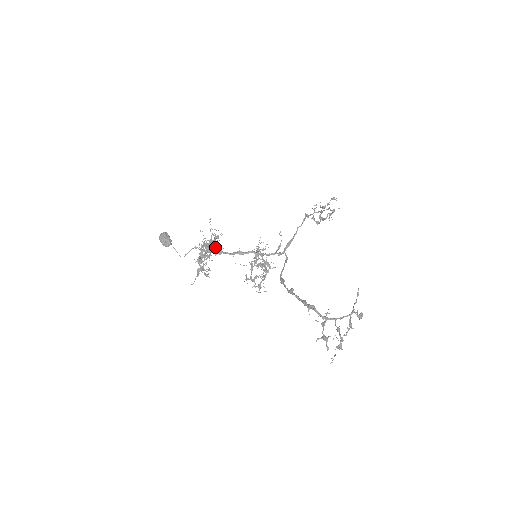
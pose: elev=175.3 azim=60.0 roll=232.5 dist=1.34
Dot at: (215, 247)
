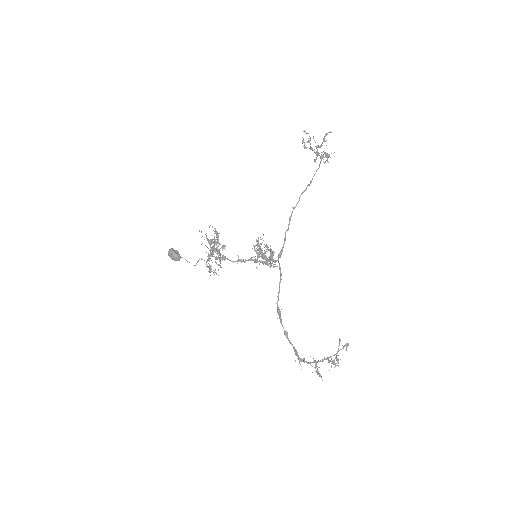
Dot at: occluded
